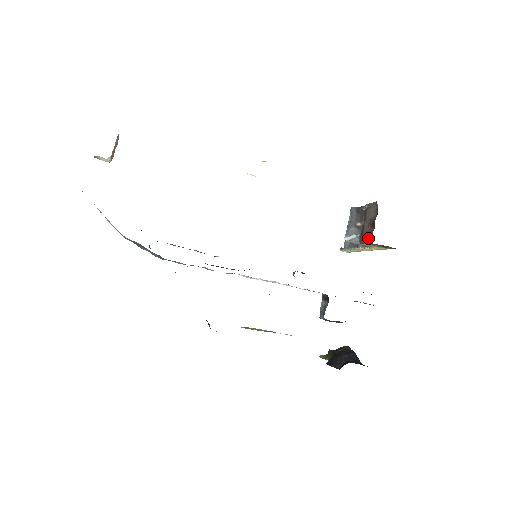
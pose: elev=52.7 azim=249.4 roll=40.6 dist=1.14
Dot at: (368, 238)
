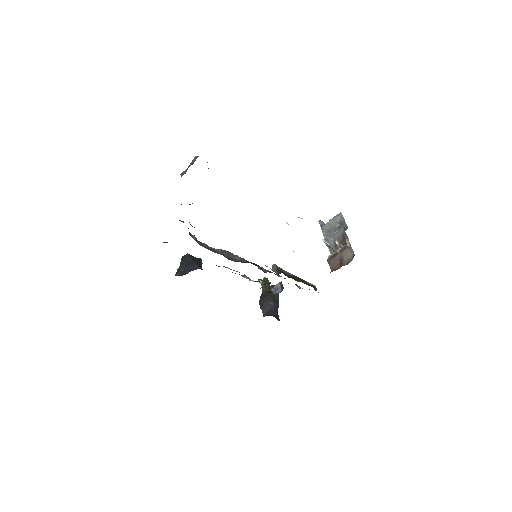
Dot at: (332, 267)
